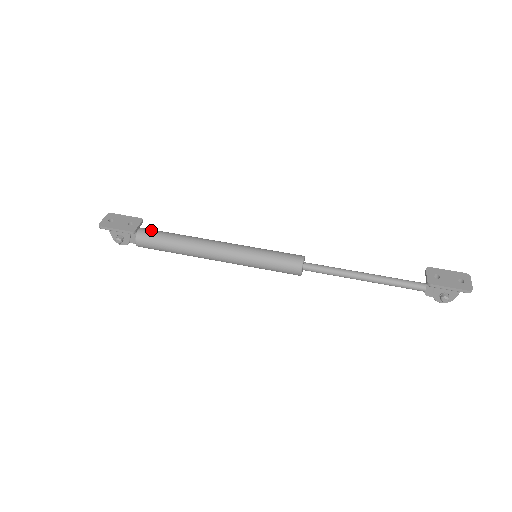
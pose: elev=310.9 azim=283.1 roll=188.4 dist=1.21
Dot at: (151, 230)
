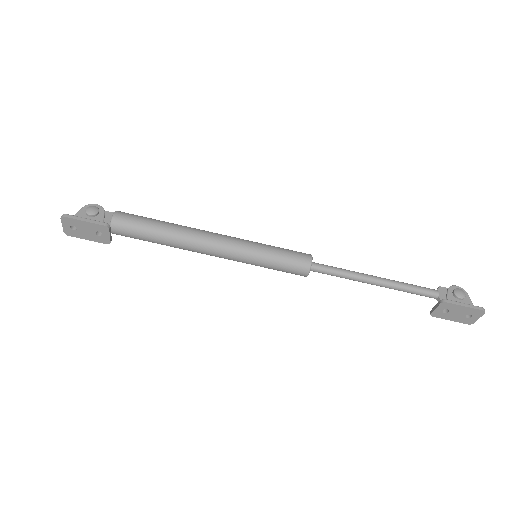
Dot at: (125, 232)
